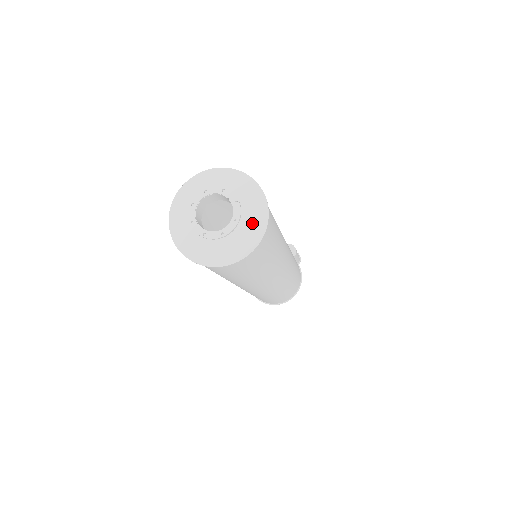
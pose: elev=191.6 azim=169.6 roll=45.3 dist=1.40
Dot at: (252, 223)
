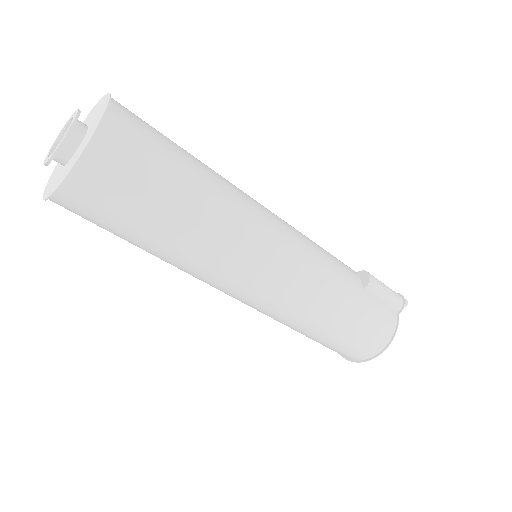
Dot at: (81, 149)
